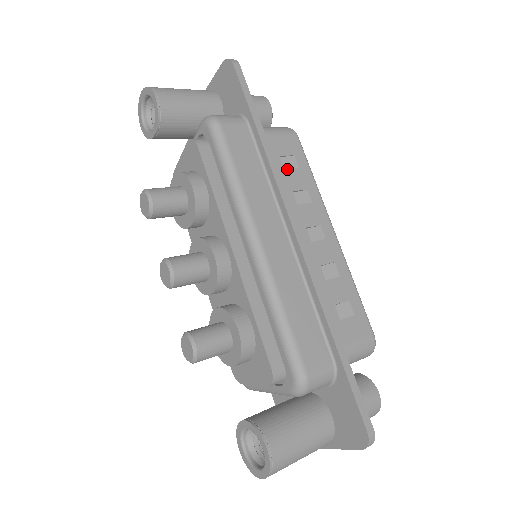
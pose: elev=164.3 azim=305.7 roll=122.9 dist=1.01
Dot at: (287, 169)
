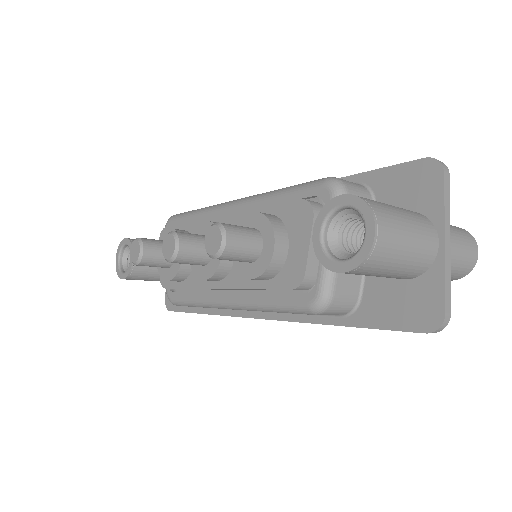
Dot at: occluded
